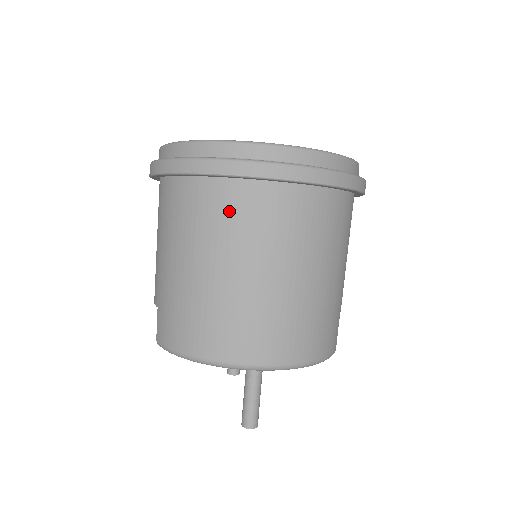
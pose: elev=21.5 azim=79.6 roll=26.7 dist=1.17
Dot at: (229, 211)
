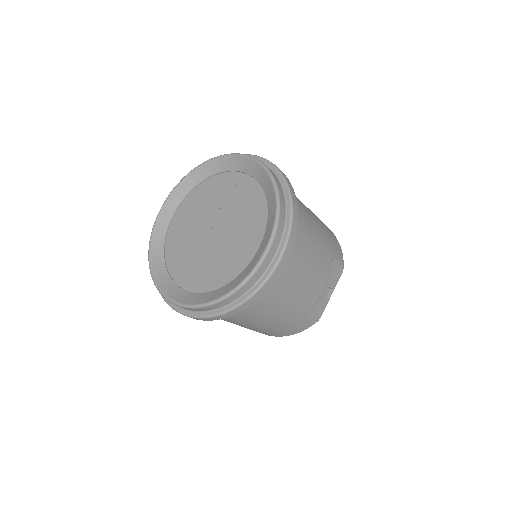
Dot at: occluded
